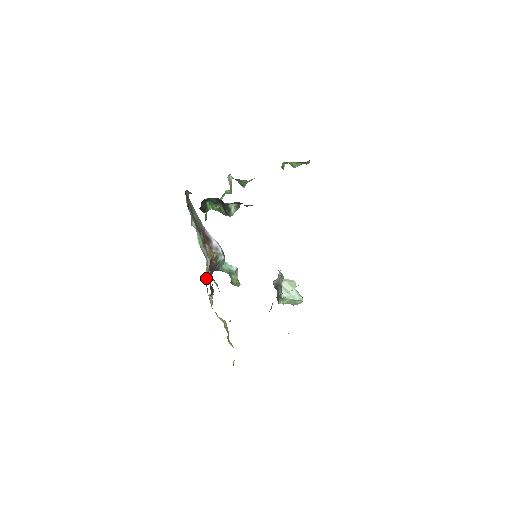
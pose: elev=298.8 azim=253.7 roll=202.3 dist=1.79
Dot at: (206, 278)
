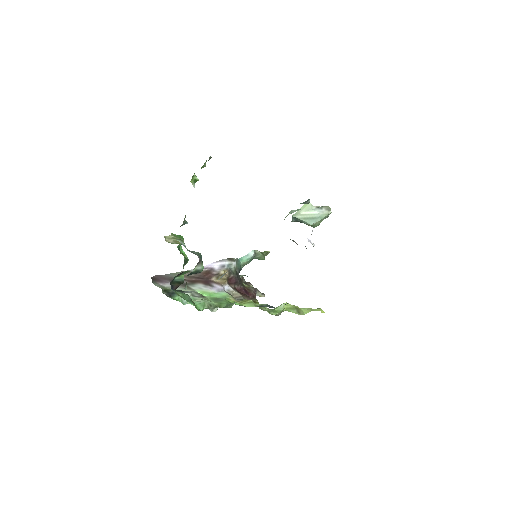
Dot at: occluded
